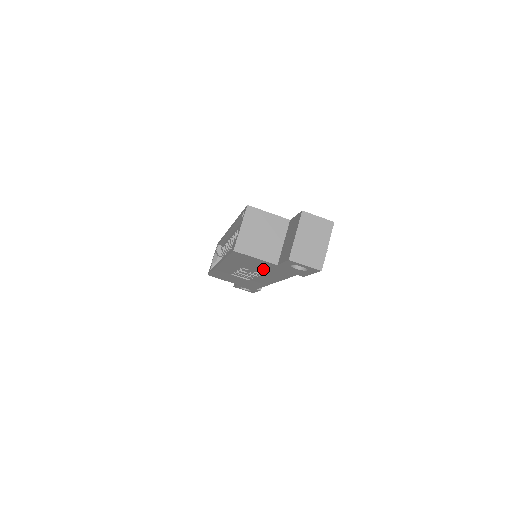
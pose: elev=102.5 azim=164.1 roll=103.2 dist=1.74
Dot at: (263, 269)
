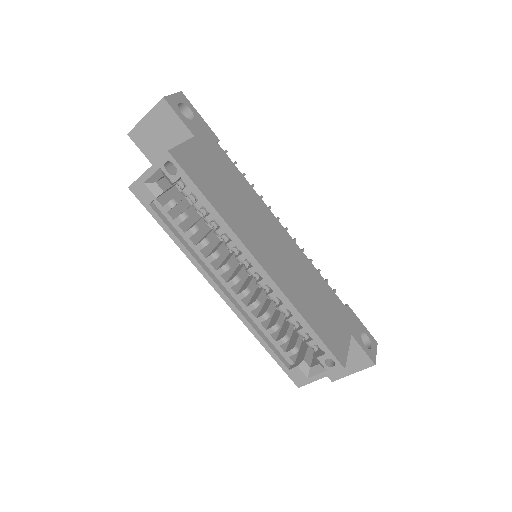
Dot at: occluded
